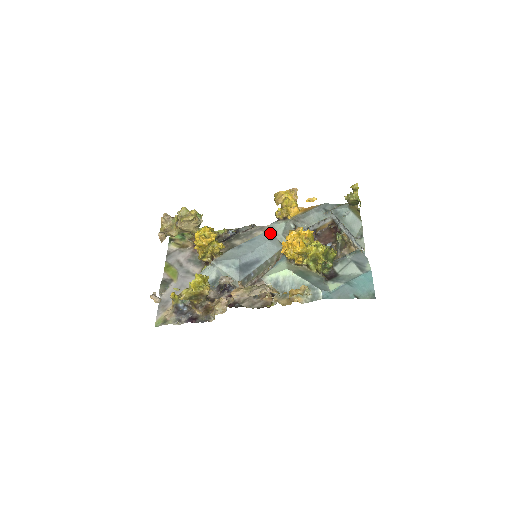
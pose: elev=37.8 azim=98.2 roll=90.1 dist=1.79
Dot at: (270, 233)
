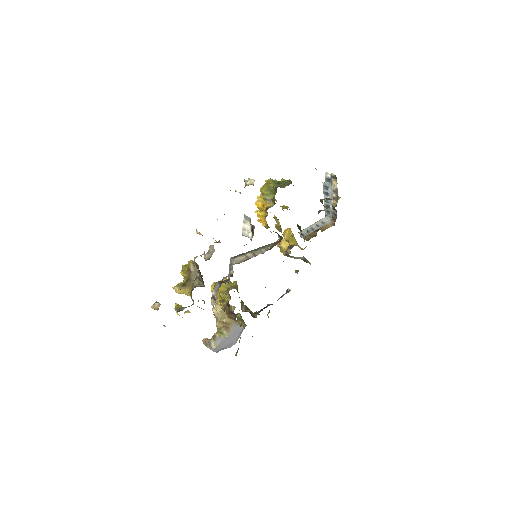
Dot at: occluded
